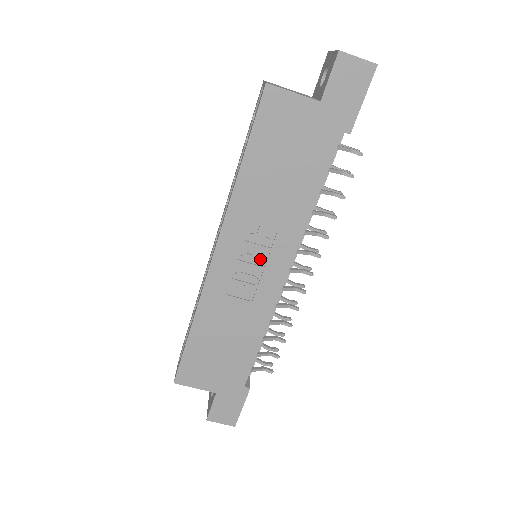
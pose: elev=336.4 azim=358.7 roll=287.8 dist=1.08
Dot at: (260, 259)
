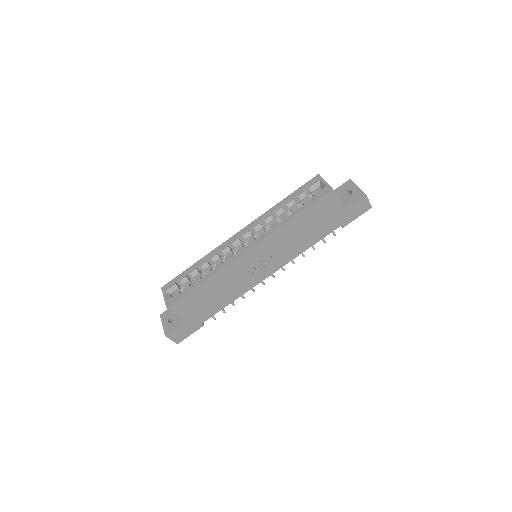
Dot at: (266, 263)
